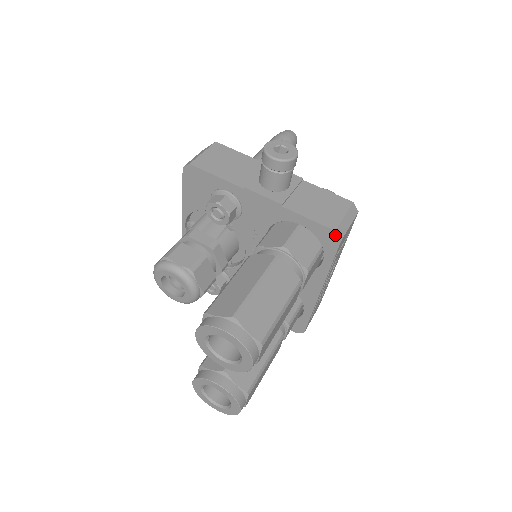
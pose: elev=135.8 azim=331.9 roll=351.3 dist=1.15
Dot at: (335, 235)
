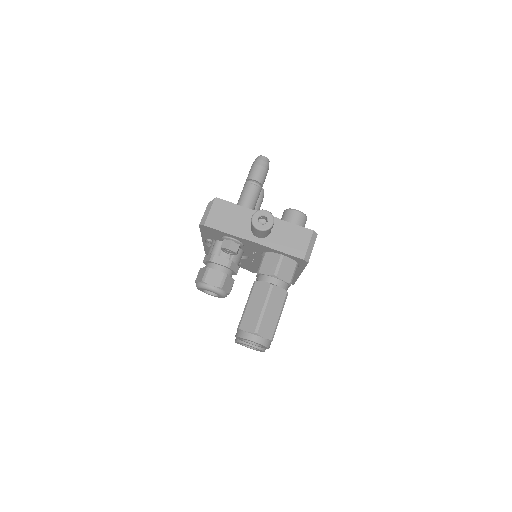
Dot at: (304, 261)
